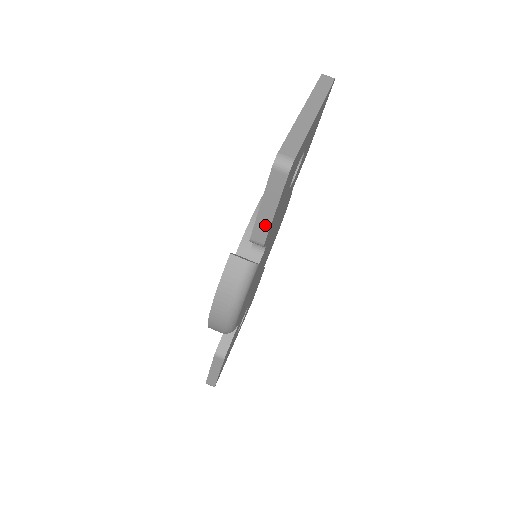
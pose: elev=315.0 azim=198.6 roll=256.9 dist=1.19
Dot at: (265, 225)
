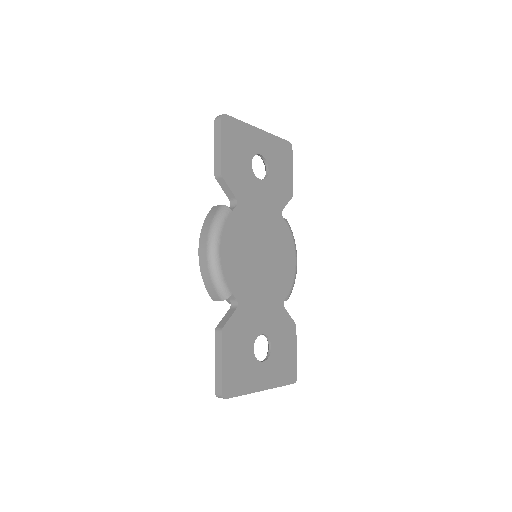
Dot at: (219, 158)
